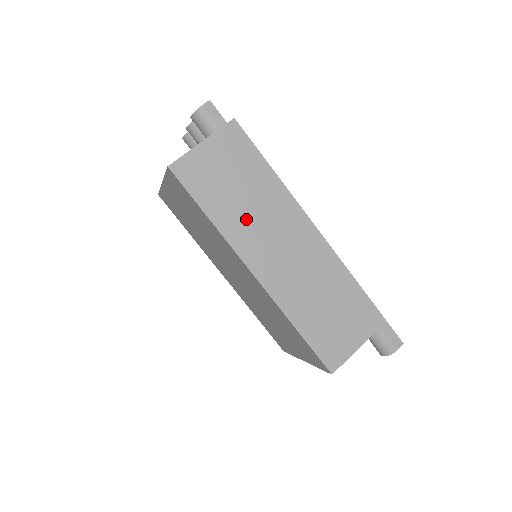
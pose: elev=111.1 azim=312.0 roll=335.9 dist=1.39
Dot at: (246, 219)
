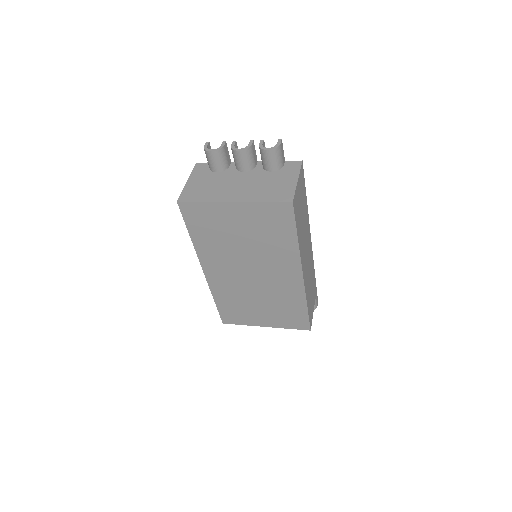
Dot at: (303, 237)
